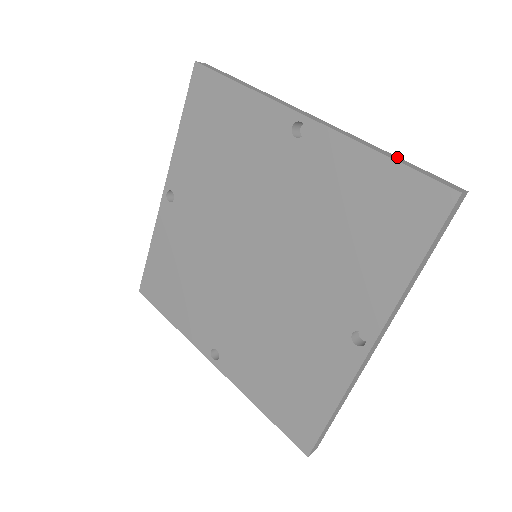
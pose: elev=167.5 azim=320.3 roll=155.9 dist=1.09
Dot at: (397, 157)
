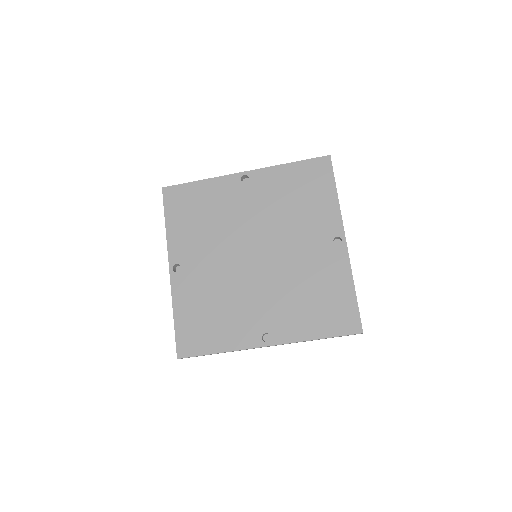
Dot at: occluded
